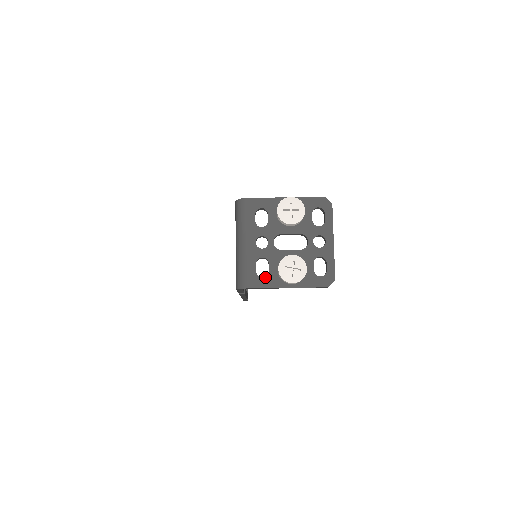
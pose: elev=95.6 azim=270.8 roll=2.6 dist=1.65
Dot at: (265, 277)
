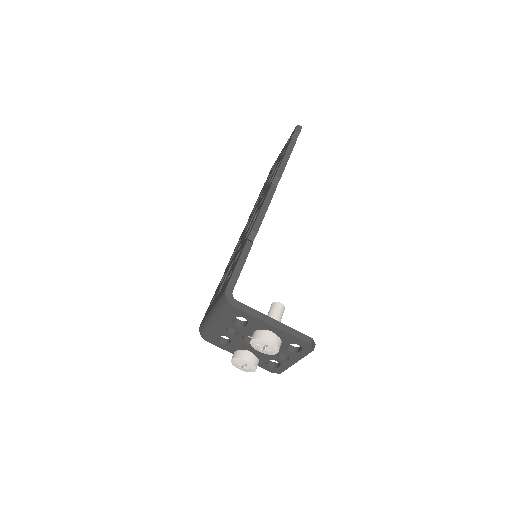
Dot at: (223, 345)
